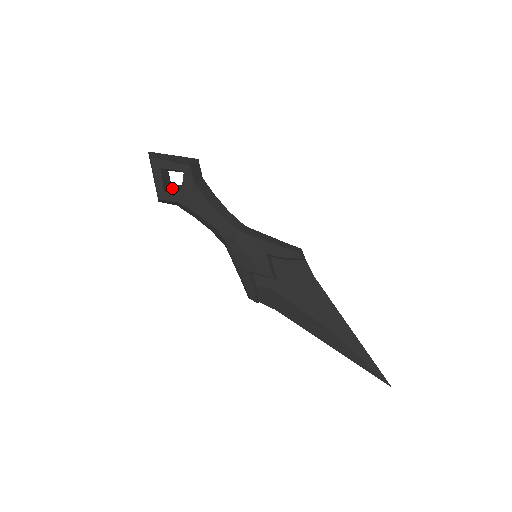
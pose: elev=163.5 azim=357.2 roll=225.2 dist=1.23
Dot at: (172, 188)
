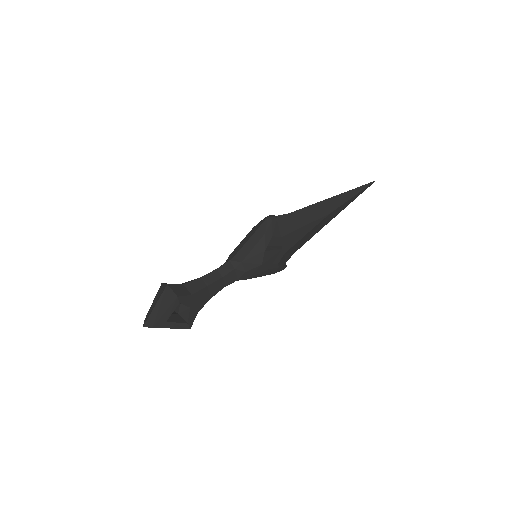
Dot at: (182, 314)
